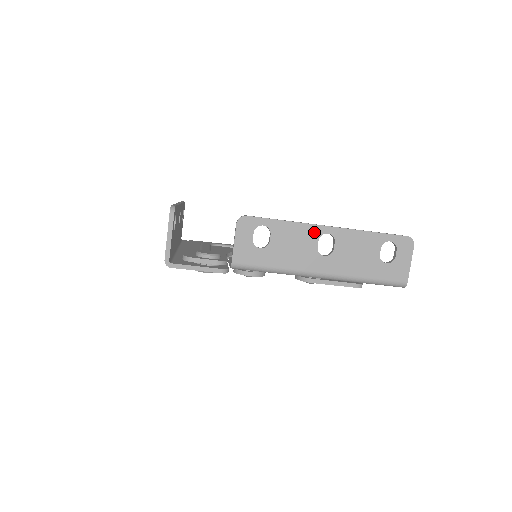
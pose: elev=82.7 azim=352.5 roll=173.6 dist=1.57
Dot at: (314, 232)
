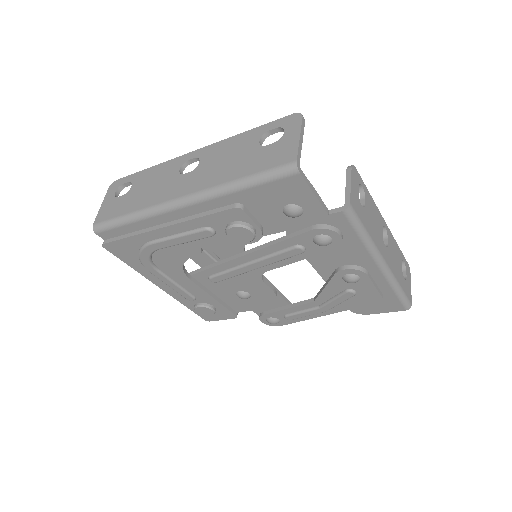
Dot at: (381, 219)
